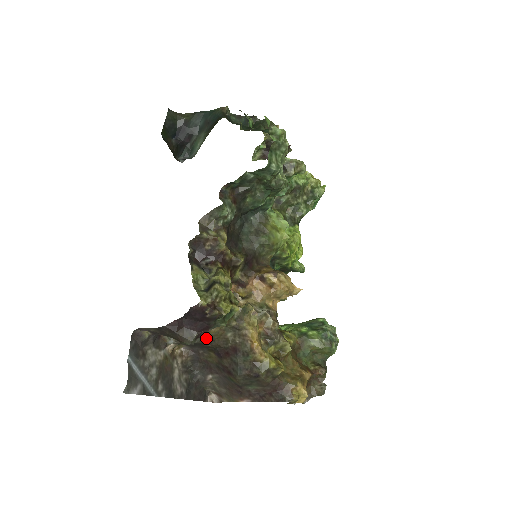
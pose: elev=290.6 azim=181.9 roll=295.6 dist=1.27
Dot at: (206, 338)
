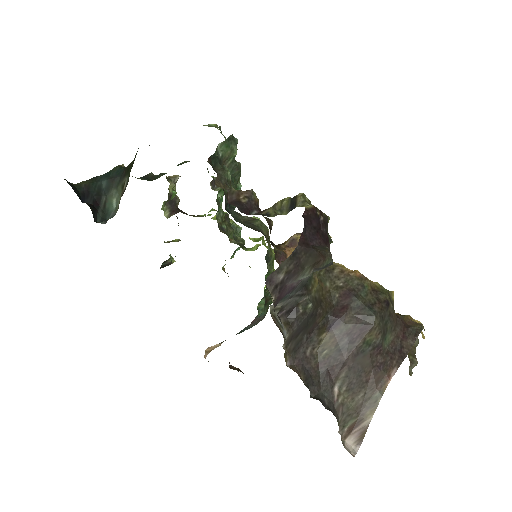
Dot at: (315, 297)
